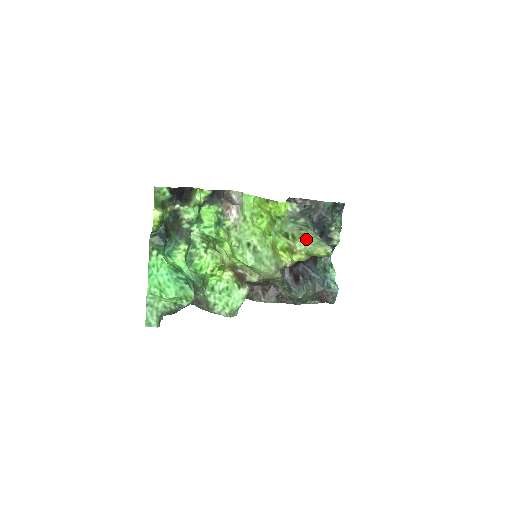
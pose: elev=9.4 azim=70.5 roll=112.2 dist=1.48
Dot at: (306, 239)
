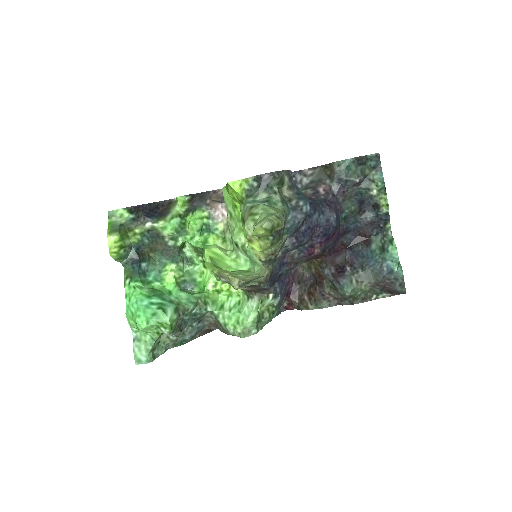
Dot at: (254, 218)
